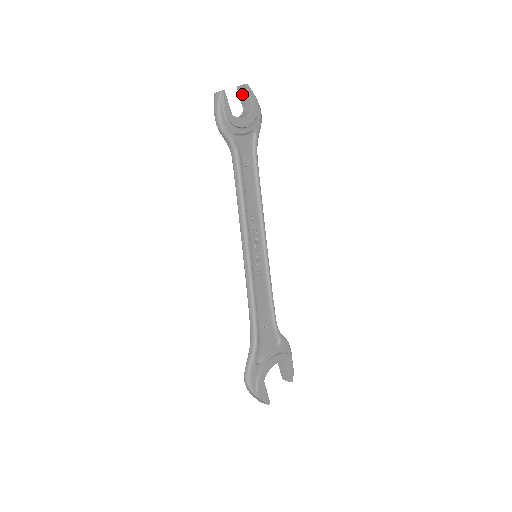
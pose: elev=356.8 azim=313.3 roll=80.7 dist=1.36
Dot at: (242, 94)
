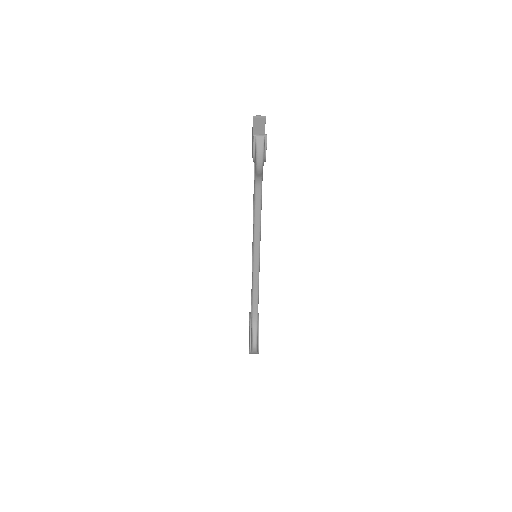
Dot at: (257, 124)
